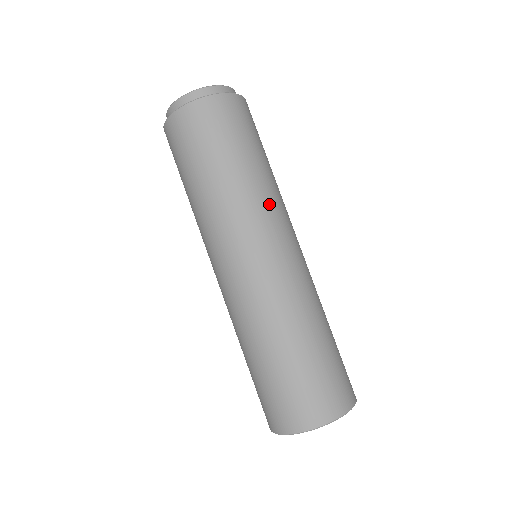
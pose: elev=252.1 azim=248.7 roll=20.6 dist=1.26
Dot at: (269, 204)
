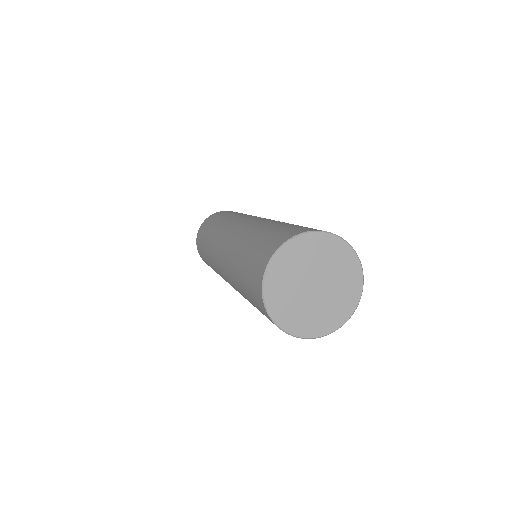
Dot at: (227, 222)
